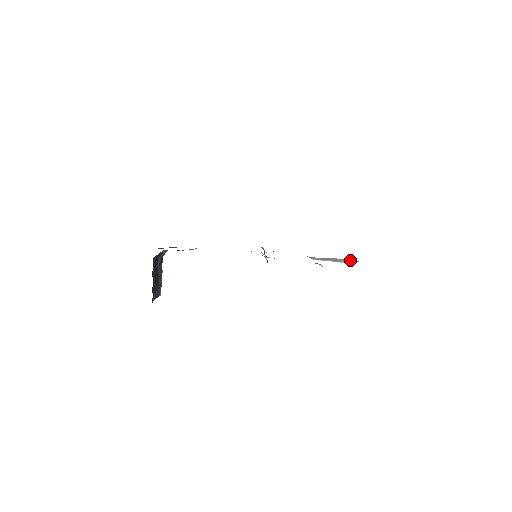
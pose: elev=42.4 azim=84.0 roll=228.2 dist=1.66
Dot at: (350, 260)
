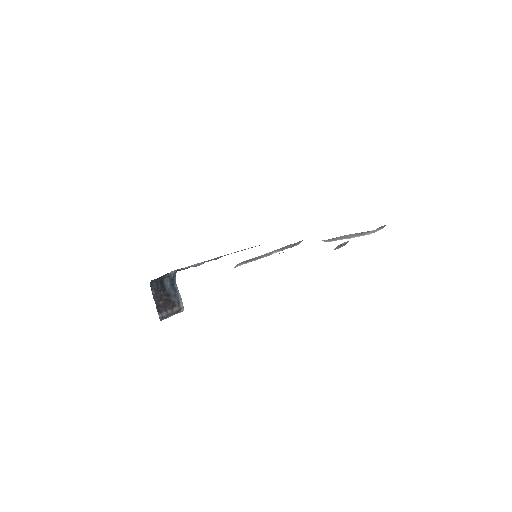
Dot at: (361, 233)
